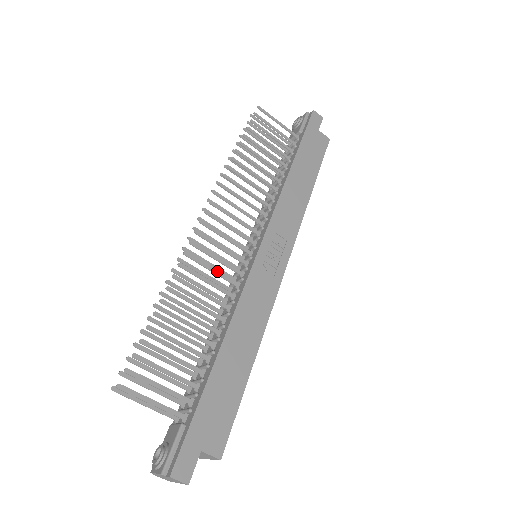
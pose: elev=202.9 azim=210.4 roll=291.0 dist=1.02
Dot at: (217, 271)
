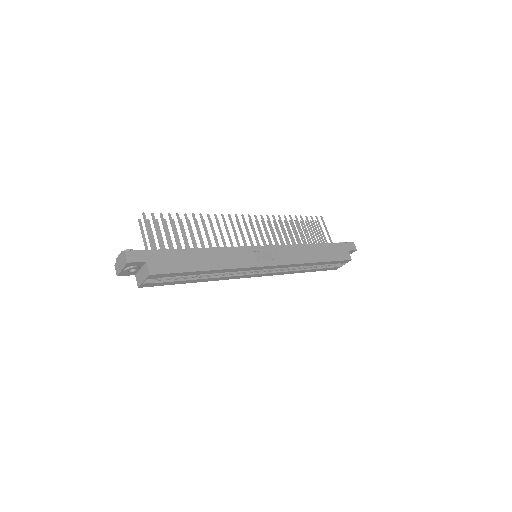
Dot at: occluded
